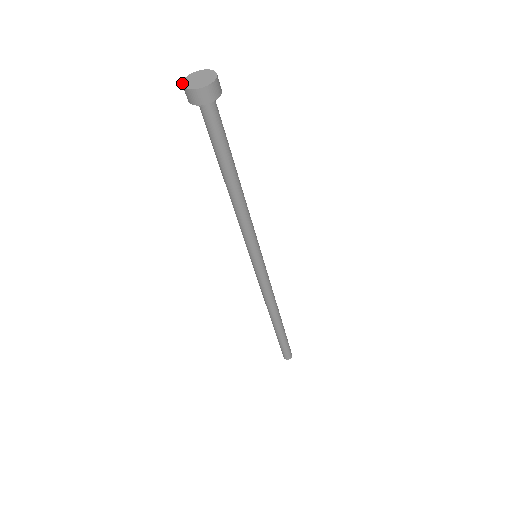
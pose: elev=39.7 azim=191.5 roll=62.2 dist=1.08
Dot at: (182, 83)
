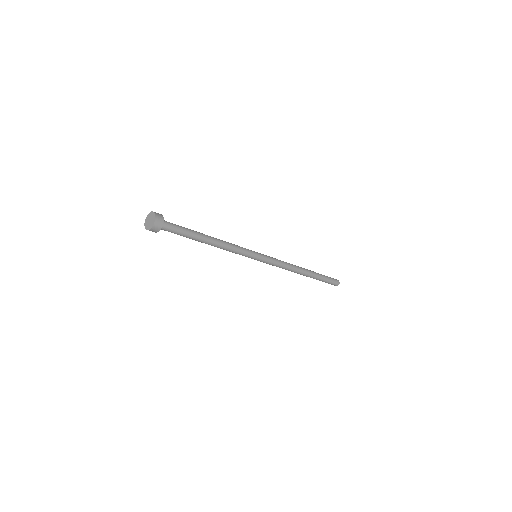
Dot at: occluded
